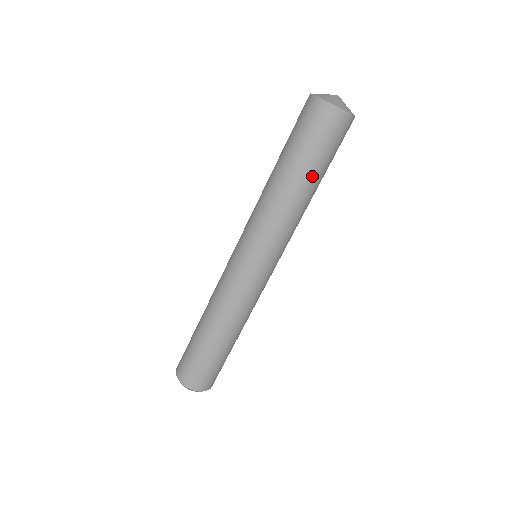
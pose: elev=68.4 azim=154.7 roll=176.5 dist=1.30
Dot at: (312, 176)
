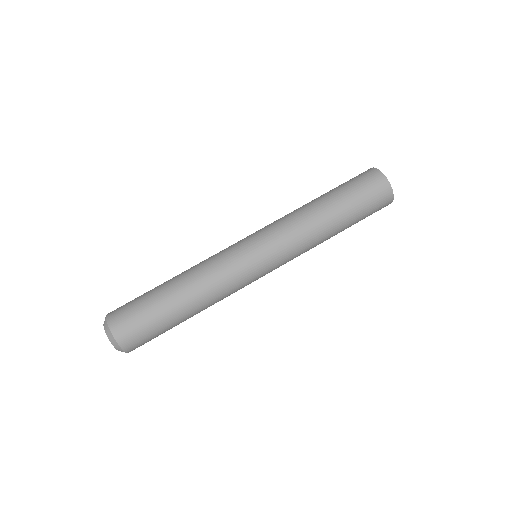
Dot at: (339, 207)
